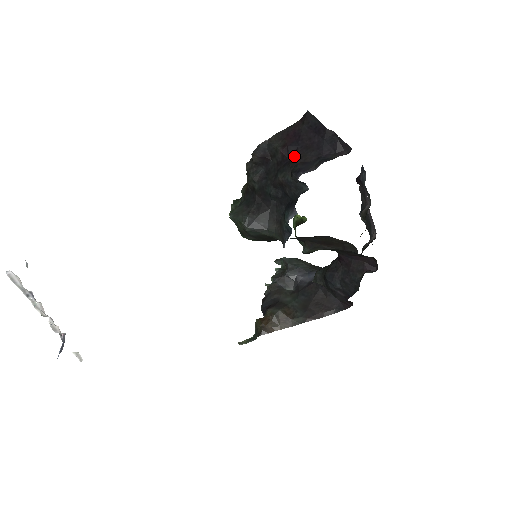
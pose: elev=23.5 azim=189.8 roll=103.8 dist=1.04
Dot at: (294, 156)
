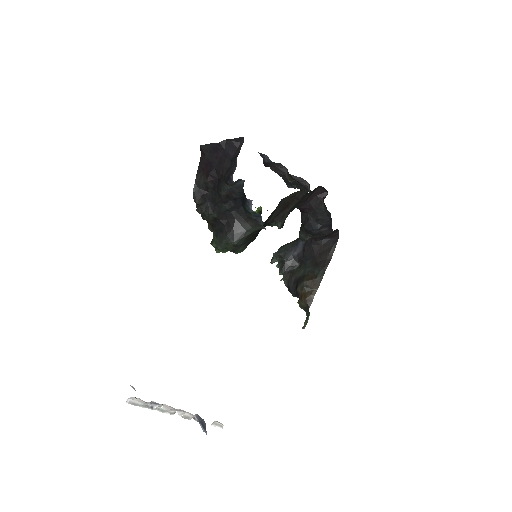
Dot at: (218, 175)
